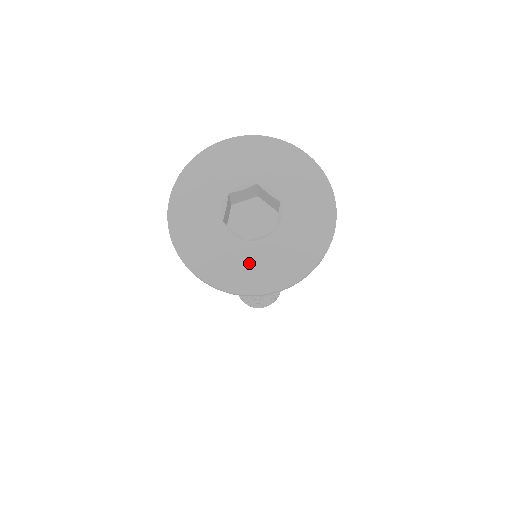
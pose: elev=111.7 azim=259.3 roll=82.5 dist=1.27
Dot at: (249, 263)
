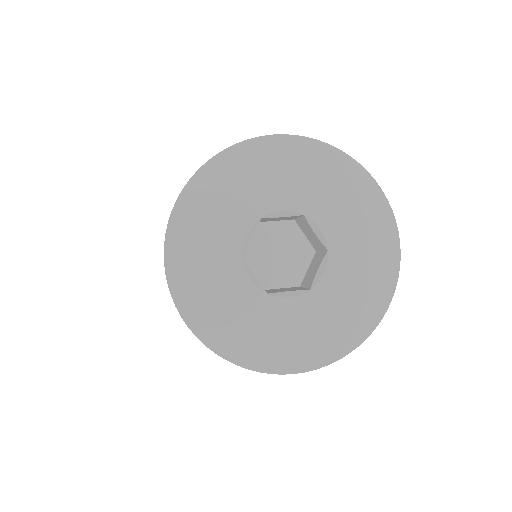
Dot at: (264, 327)
